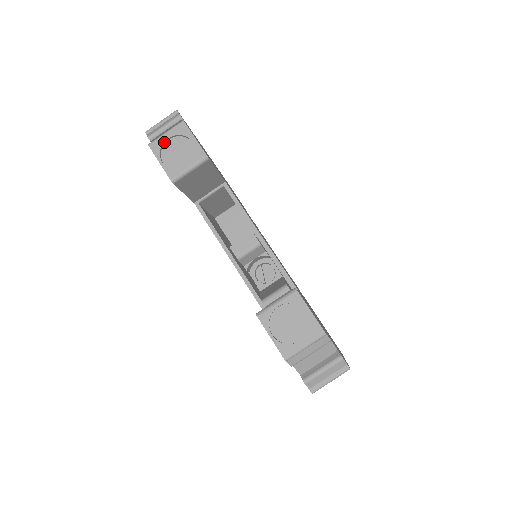
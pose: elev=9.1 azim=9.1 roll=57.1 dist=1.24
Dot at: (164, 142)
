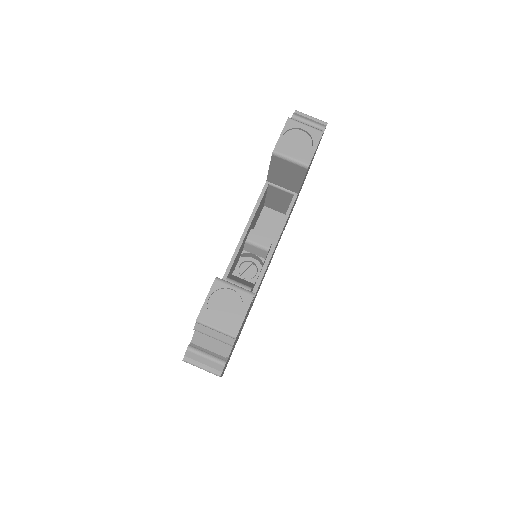
Dot at: (298, 128)
